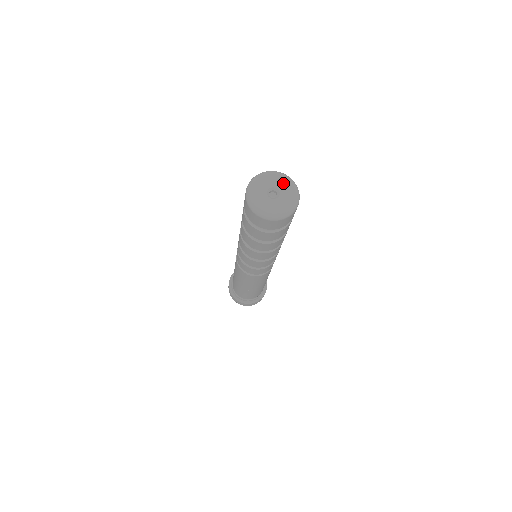
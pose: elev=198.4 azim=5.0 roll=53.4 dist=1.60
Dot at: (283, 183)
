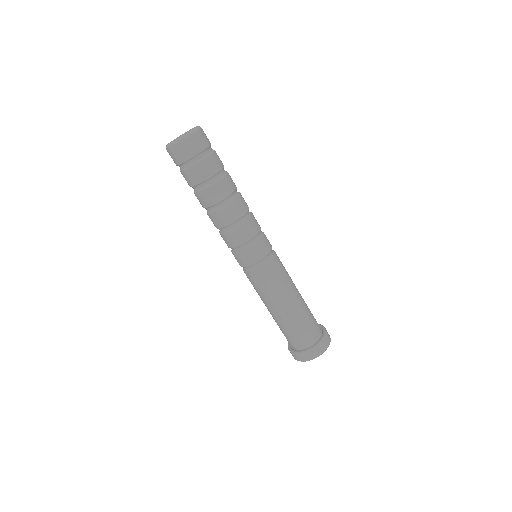
Dot at: occluded
